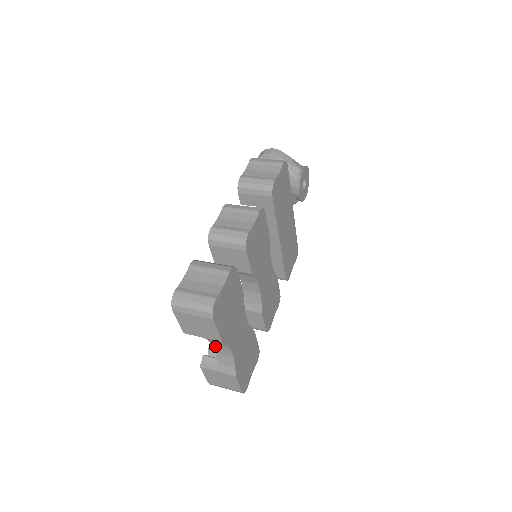
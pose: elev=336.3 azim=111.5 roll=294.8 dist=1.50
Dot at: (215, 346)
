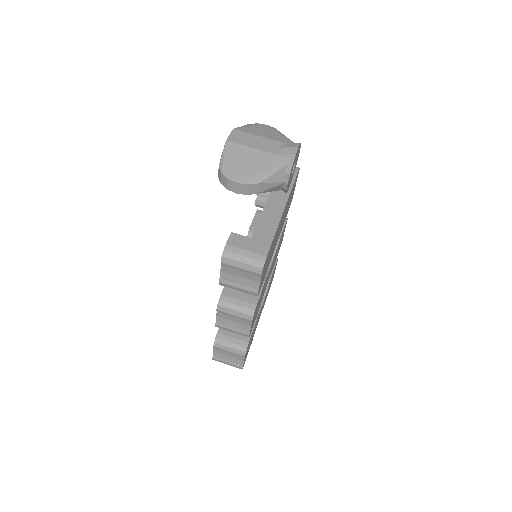
Dot at: occluded
